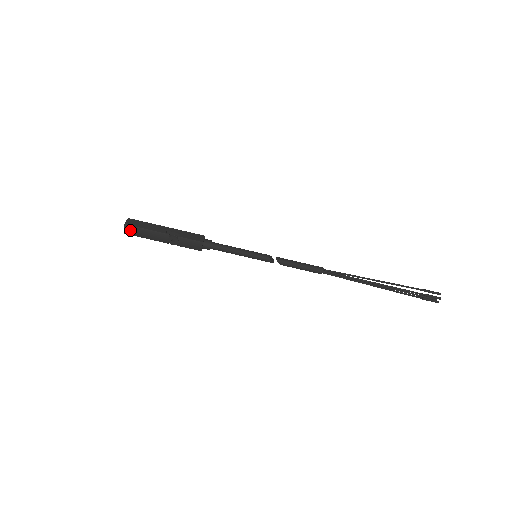
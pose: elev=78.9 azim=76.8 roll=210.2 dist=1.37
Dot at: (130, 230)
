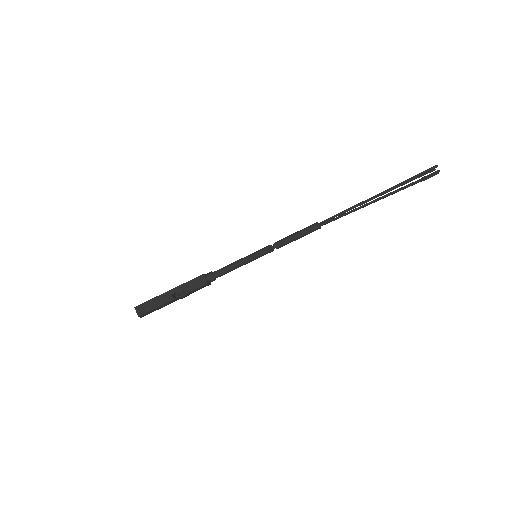
Dot at: occluded
